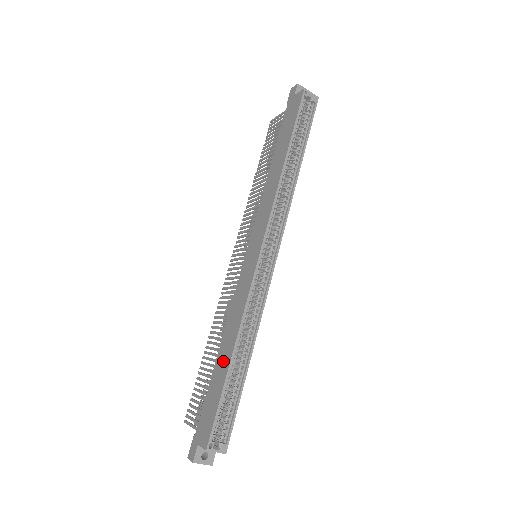
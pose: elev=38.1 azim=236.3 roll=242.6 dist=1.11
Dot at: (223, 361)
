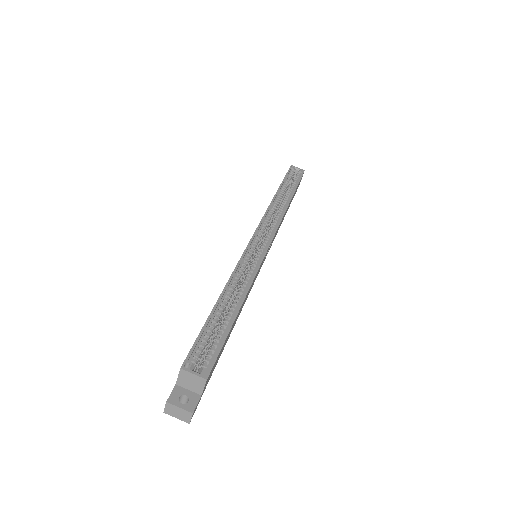
Dot at: occluded
